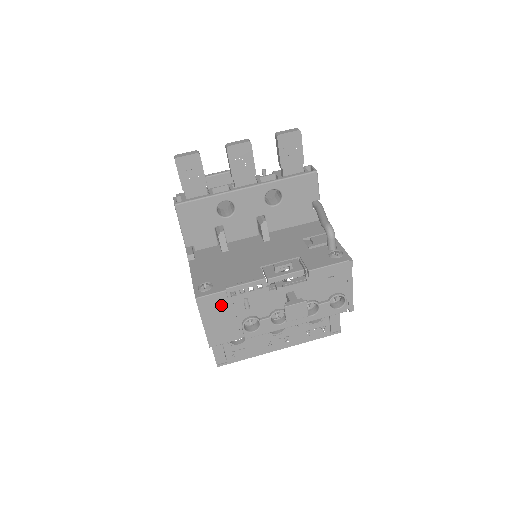
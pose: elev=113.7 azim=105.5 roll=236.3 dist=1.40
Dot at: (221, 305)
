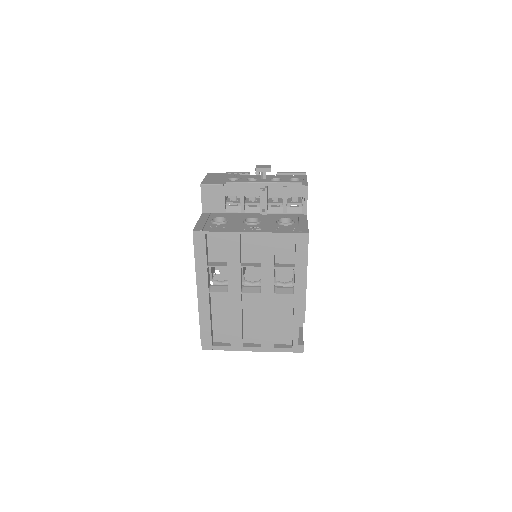
Dot at: (220, 176)
